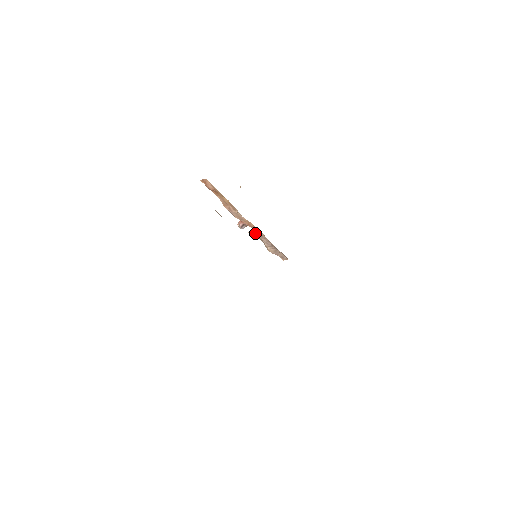
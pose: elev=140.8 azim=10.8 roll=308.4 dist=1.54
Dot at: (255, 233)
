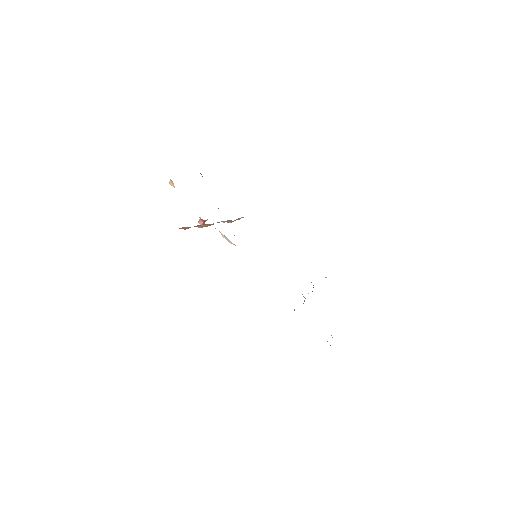
Dot at: occluded
